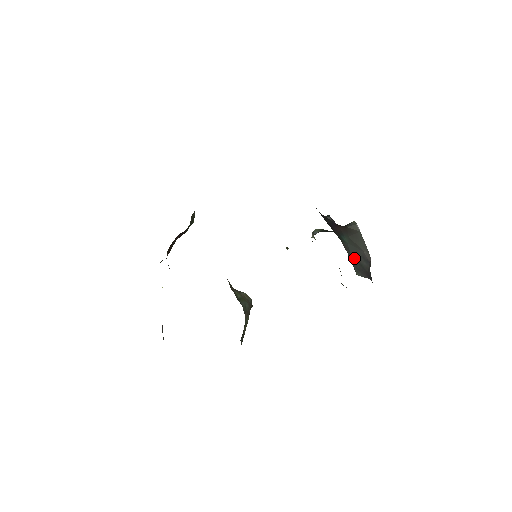
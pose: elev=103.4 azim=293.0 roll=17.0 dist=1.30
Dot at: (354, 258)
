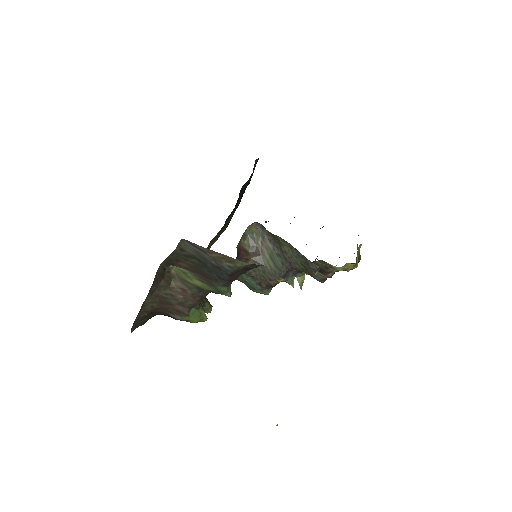
Dot at: occluded
